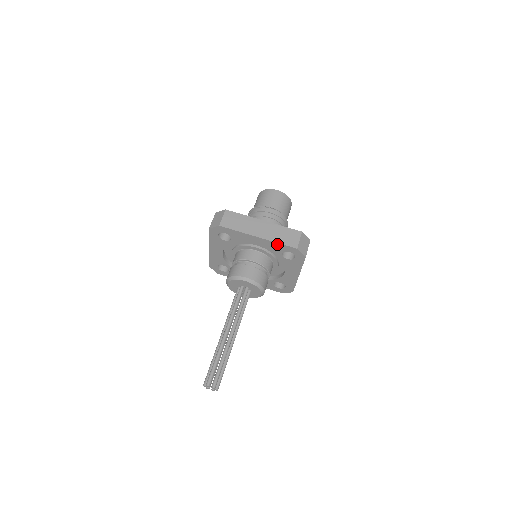
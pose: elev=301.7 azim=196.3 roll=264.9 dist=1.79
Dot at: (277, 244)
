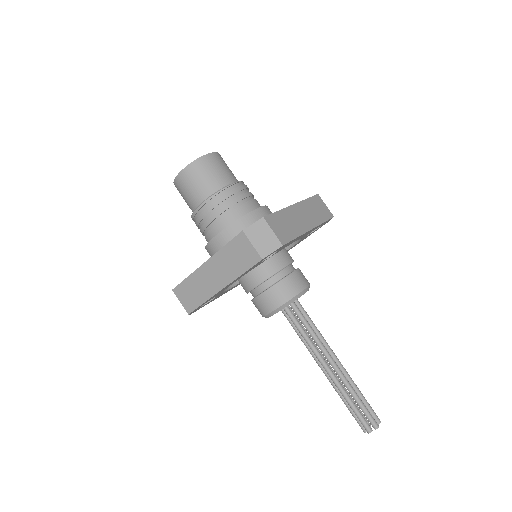
Dot at: occluded
